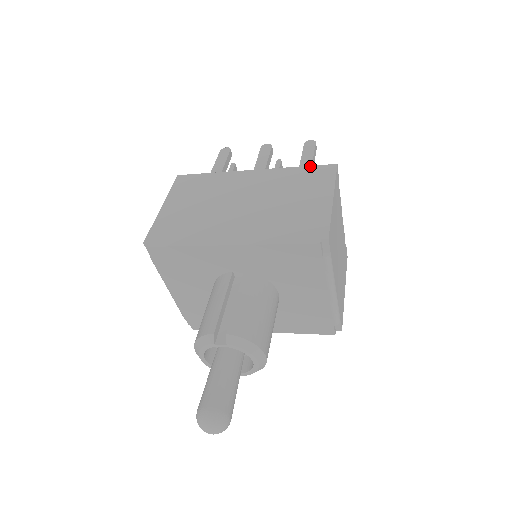
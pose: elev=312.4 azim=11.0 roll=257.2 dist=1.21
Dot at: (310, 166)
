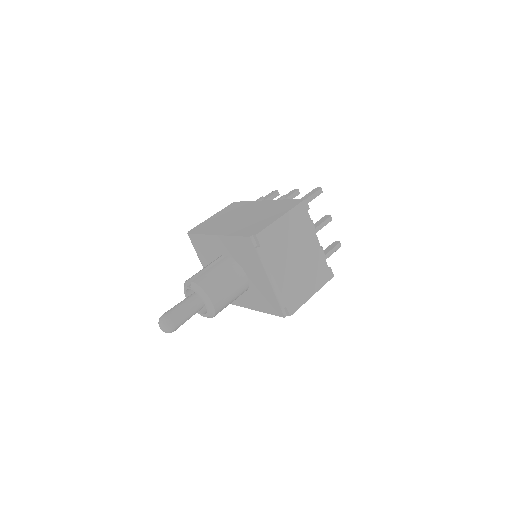
Dot at: (292, 199)
